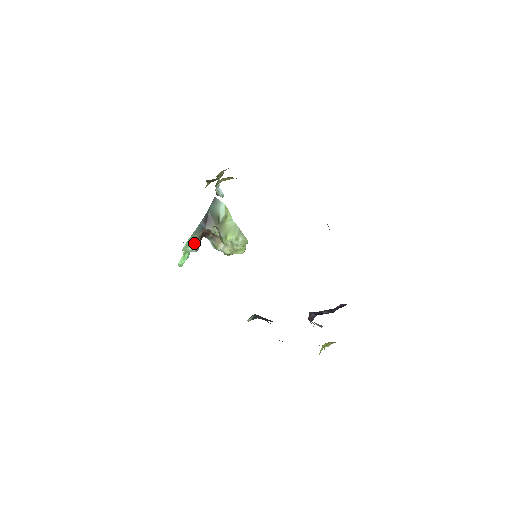
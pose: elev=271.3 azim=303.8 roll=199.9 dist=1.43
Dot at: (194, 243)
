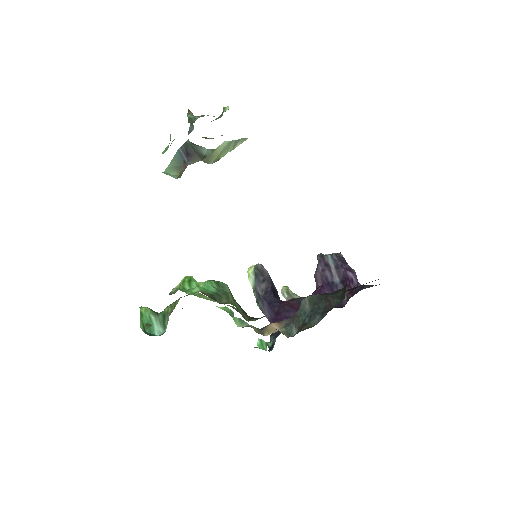
Dot at: (176, 175)
